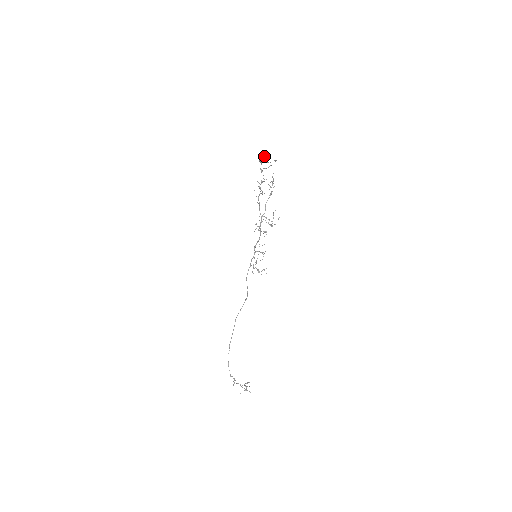
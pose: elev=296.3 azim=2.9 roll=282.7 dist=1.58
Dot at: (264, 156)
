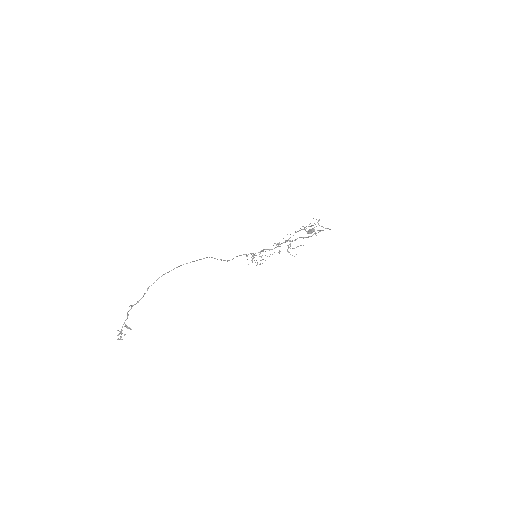
Dot at: occluded
